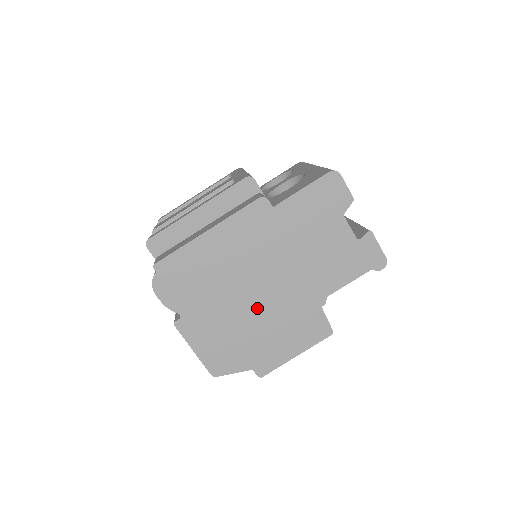
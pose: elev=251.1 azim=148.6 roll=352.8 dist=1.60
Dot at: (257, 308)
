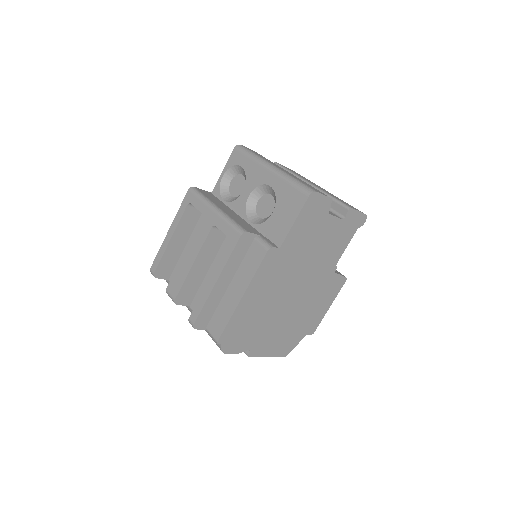
Dot at: (295, 306)
